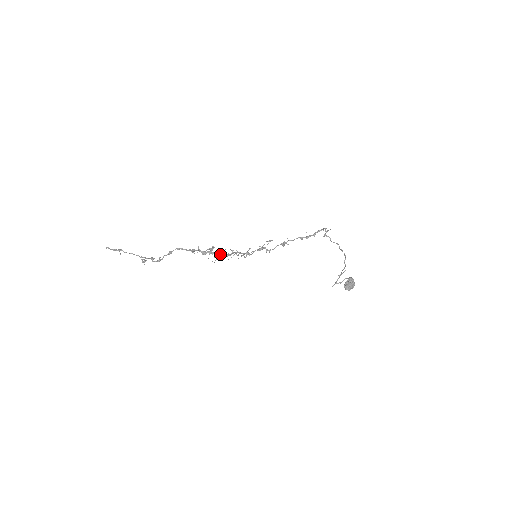
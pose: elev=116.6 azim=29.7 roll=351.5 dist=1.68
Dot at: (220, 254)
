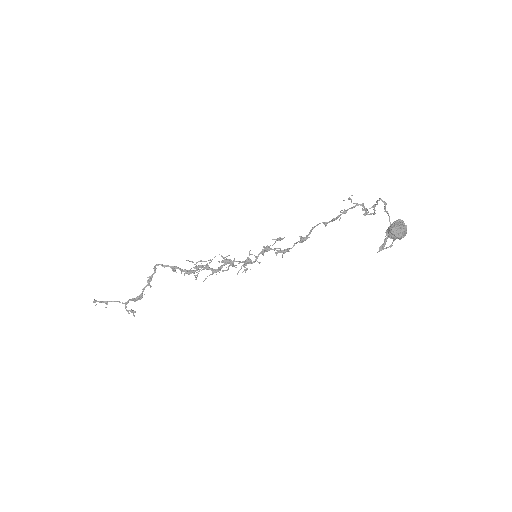
Dot at: (208, 266)
